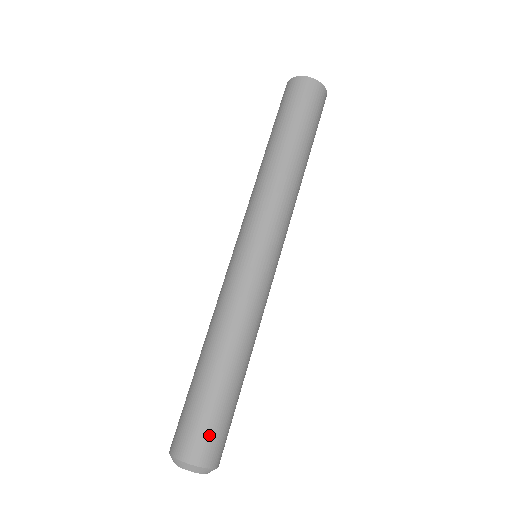
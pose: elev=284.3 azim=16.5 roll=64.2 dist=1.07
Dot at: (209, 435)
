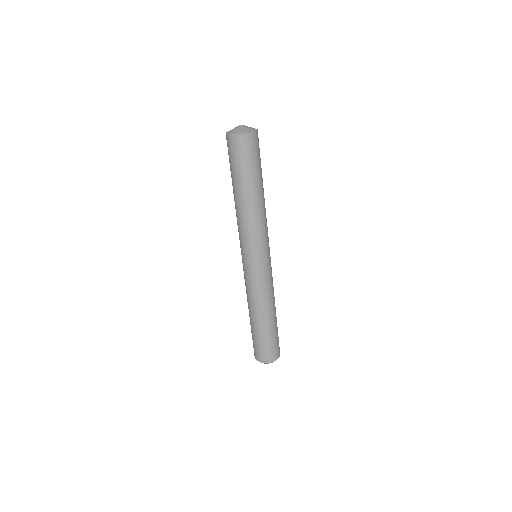
Dot at: (261, 350)
